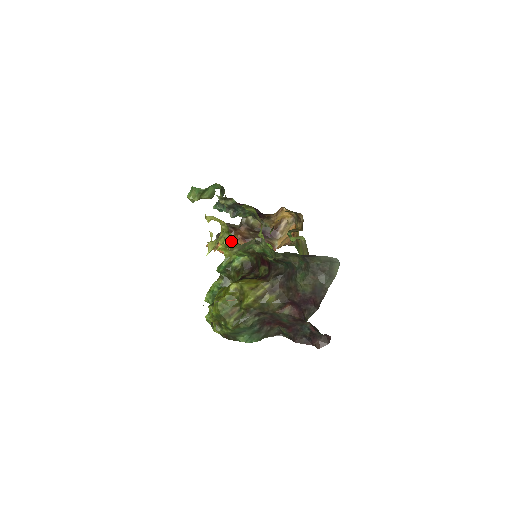
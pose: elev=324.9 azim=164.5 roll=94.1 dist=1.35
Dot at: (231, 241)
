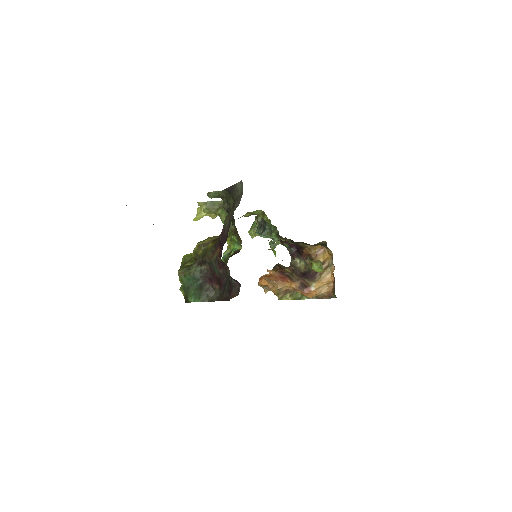
Dot at: occluded
